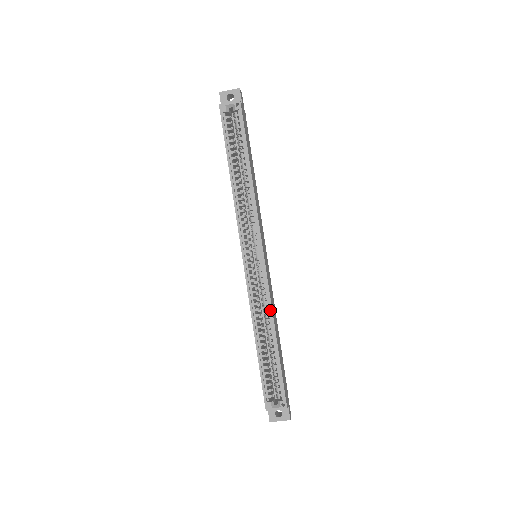
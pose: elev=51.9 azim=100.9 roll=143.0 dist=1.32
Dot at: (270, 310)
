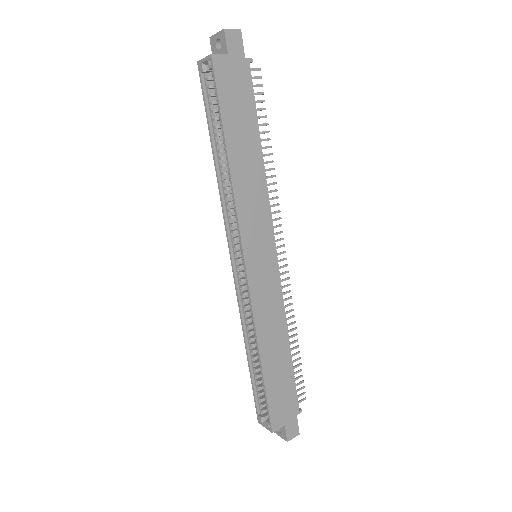
Dot at: (254, 327)
